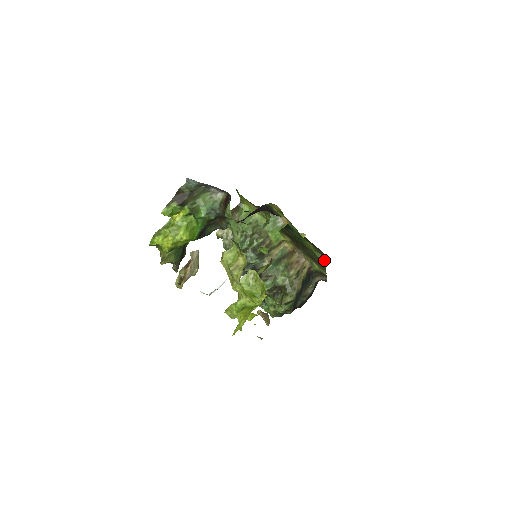
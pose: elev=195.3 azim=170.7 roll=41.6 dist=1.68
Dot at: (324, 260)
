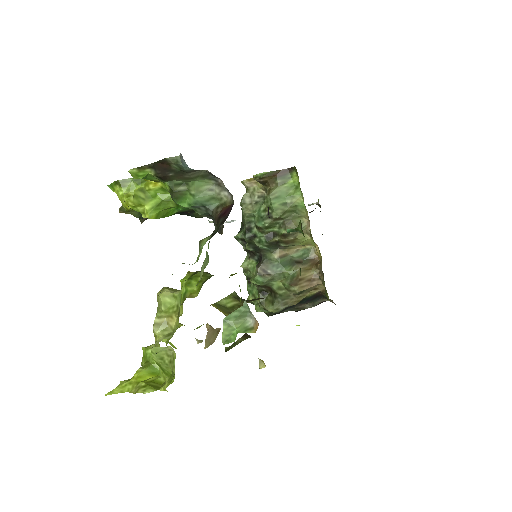
Dot at: occluded
